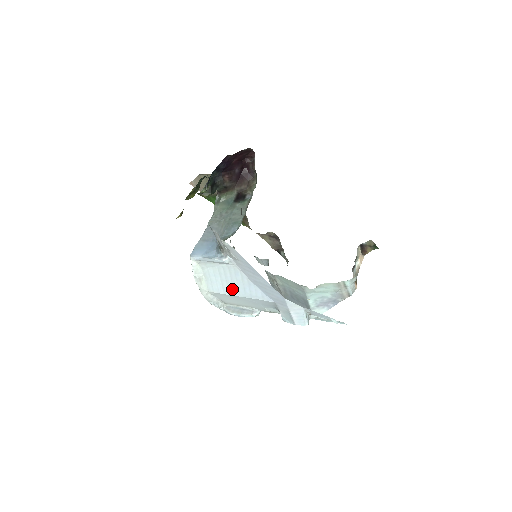
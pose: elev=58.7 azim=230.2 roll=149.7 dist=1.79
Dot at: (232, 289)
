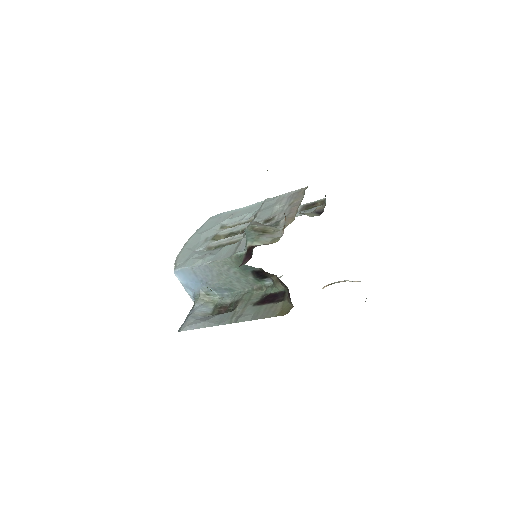
Dot at: occluded
